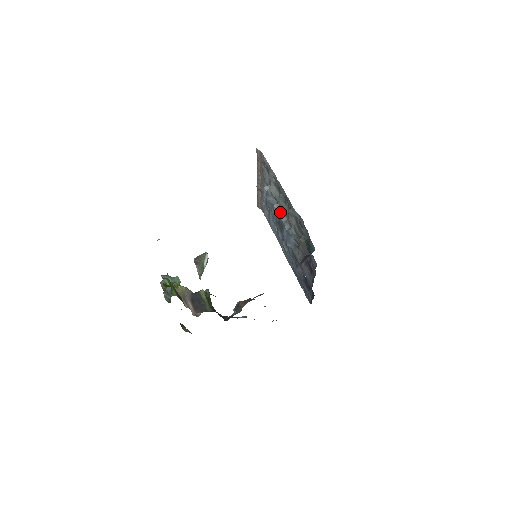
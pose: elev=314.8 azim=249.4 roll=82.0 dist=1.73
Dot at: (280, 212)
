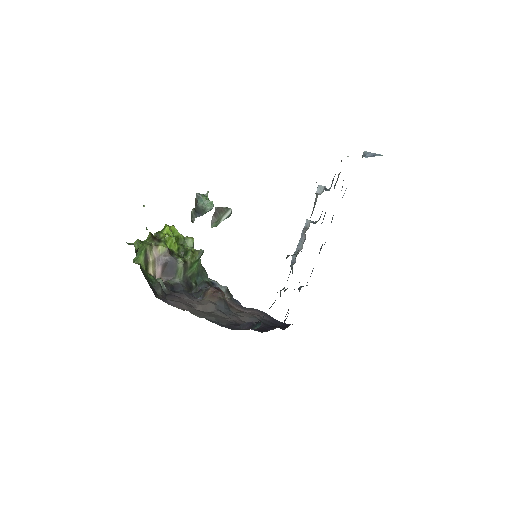
Dot at: (303, 234)
